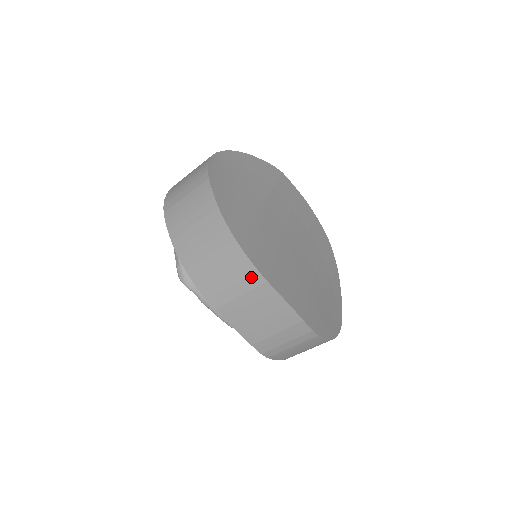
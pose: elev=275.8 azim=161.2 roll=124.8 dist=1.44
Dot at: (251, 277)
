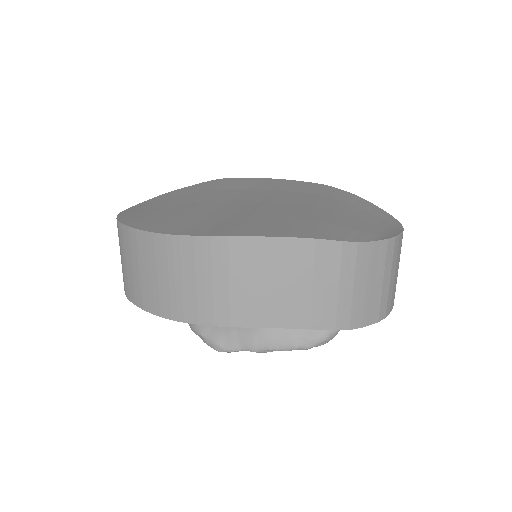
Dot at: (213, 251)
